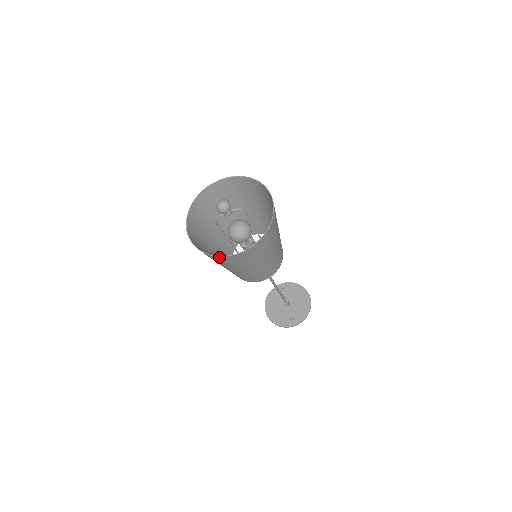
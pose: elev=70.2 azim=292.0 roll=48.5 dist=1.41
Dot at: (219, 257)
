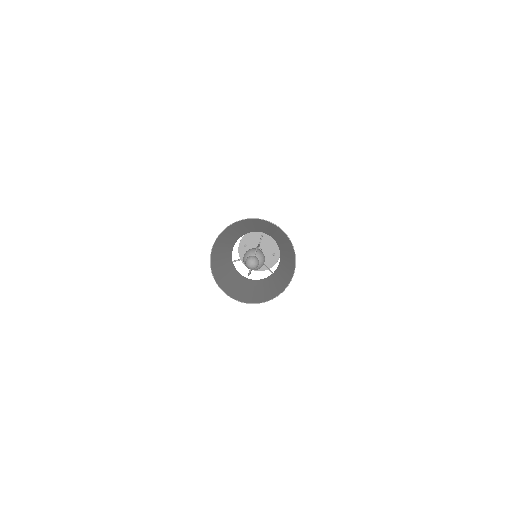
Dot at: (284, 290)
